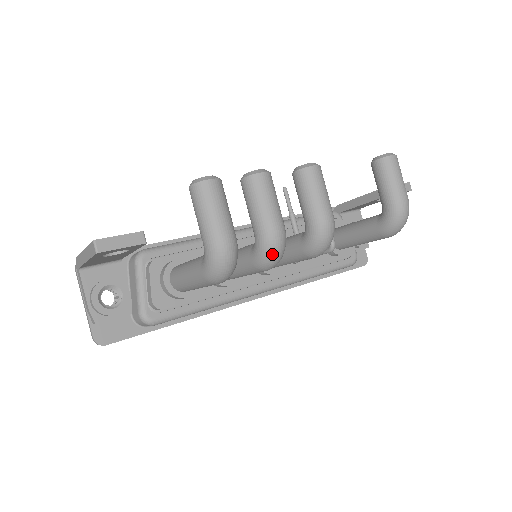
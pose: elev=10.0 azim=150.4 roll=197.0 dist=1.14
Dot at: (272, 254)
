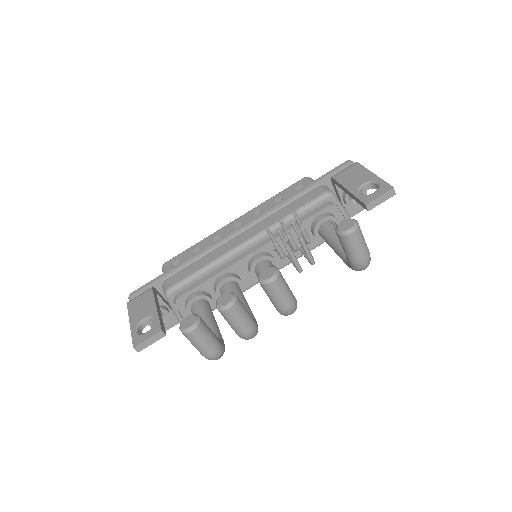
Dot at: (248, 339)
